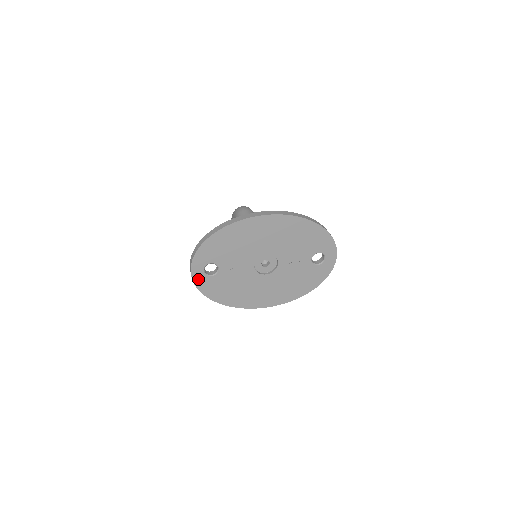
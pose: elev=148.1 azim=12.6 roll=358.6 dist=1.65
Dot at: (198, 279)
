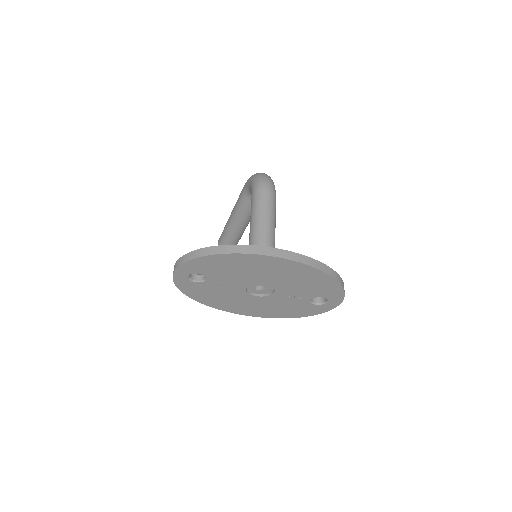
Dot at: (179, 280)
